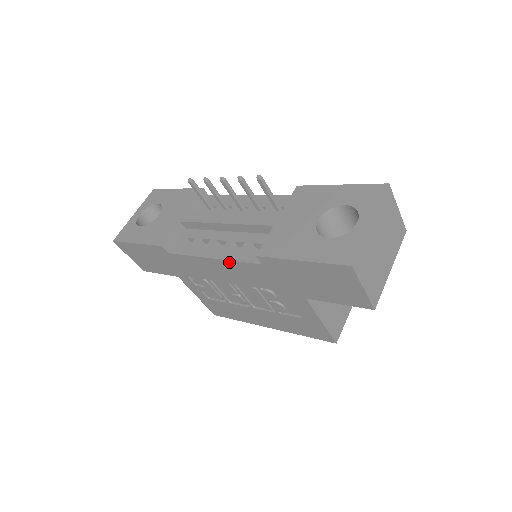
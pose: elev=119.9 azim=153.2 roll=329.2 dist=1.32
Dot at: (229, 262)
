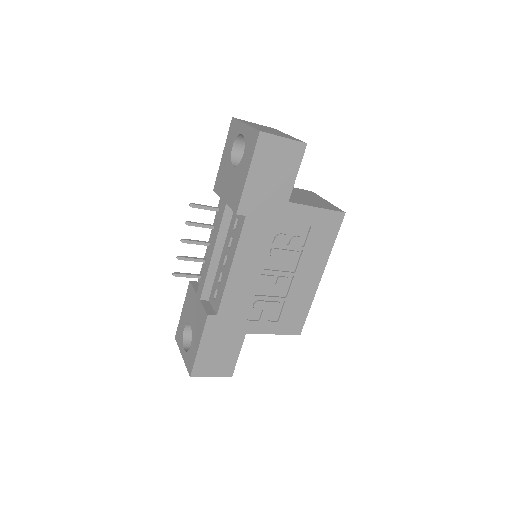
Dot at: (238, 250)
